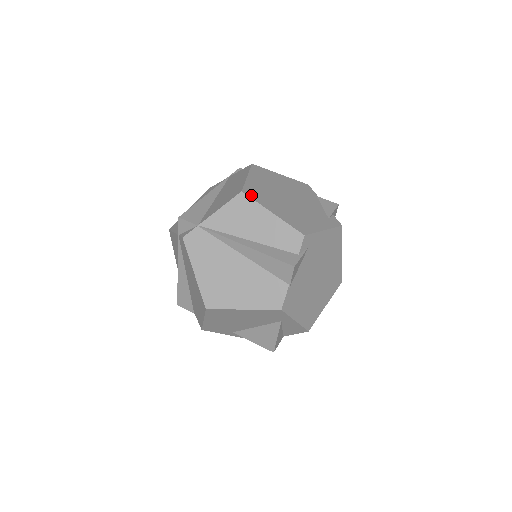
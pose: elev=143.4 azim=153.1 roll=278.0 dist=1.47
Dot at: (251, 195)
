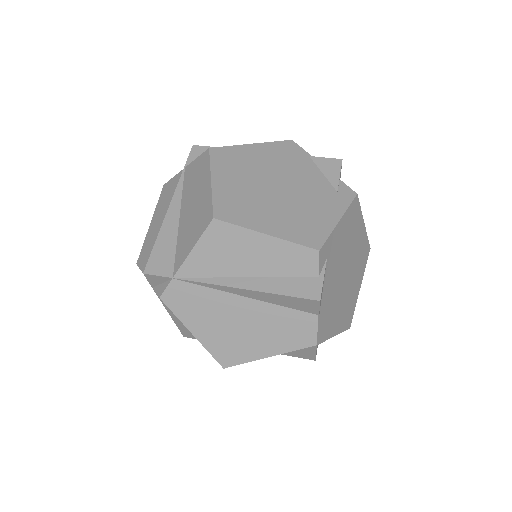
Dot at: (228, 217)
